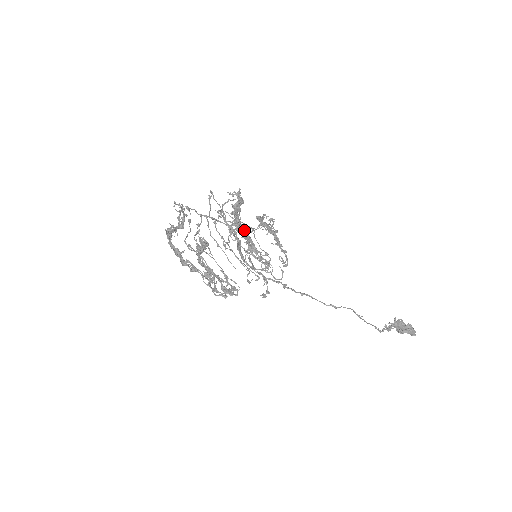
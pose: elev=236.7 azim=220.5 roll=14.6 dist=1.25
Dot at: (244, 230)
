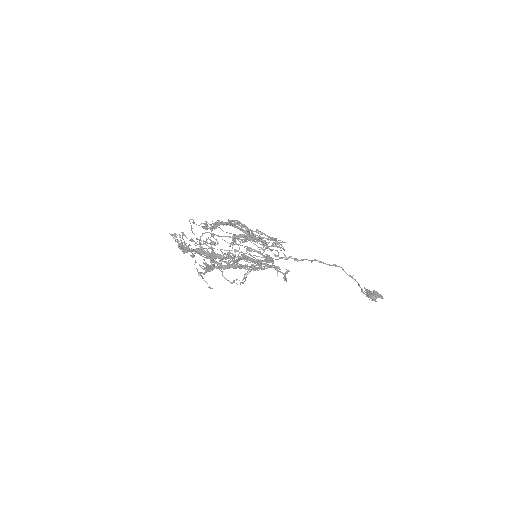
Dot at: (241, 228)
